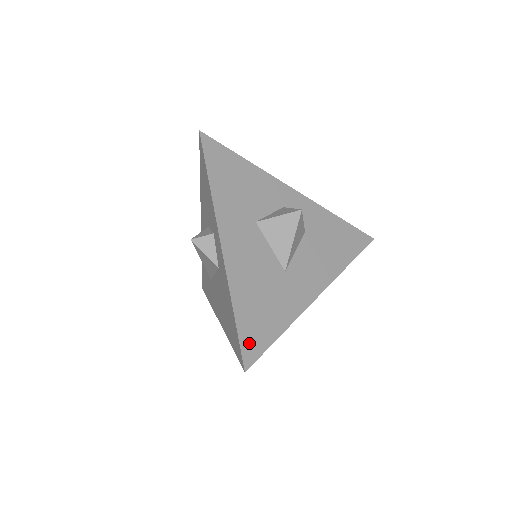
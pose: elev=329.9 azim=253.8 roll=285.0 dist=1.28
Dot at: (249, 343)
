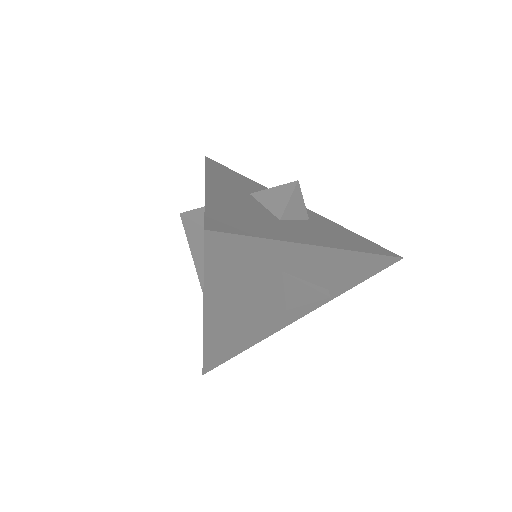
Dot at: (218, 222)
